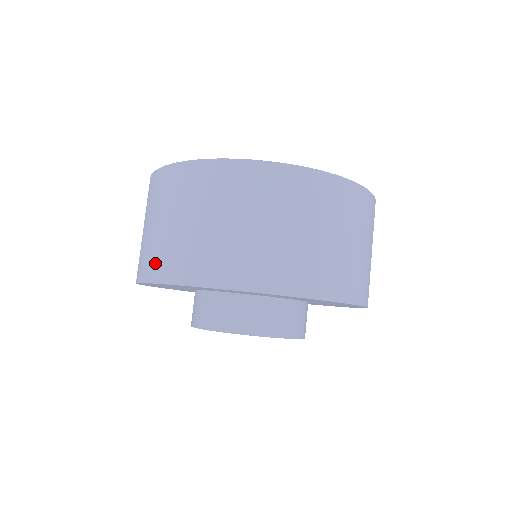
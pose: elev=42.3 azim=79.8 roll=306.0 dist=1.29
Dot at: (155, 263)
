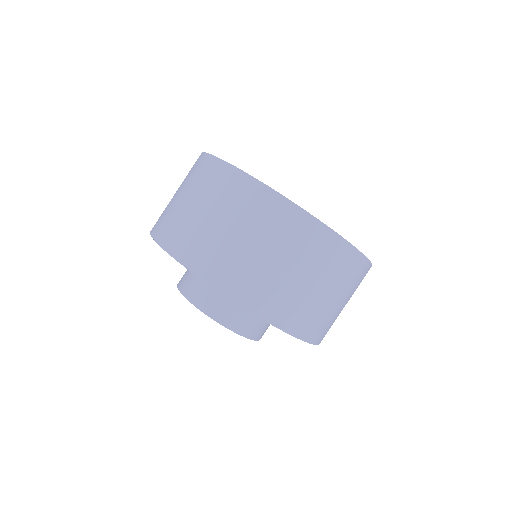
Dot at: (163, 226)
